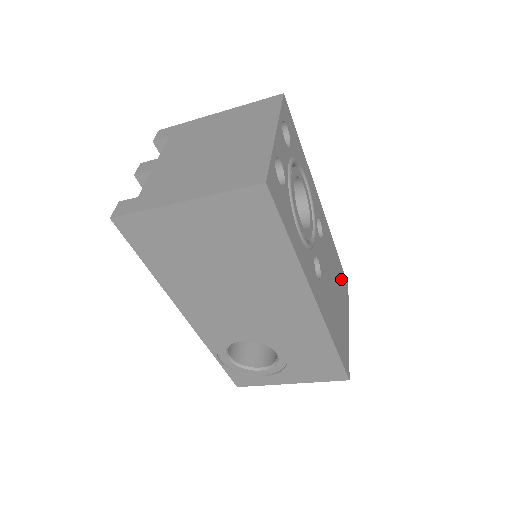
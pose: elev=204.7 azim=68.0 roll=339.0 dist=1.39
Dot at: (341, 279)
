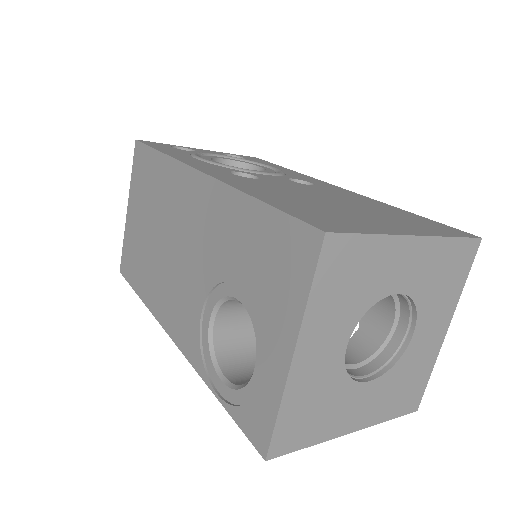
Dot at: (409, 219)
